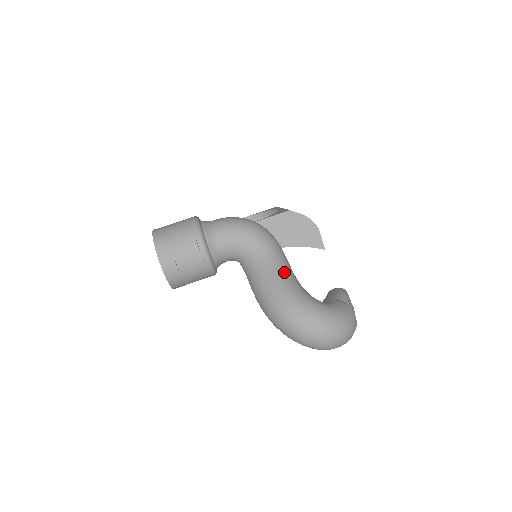
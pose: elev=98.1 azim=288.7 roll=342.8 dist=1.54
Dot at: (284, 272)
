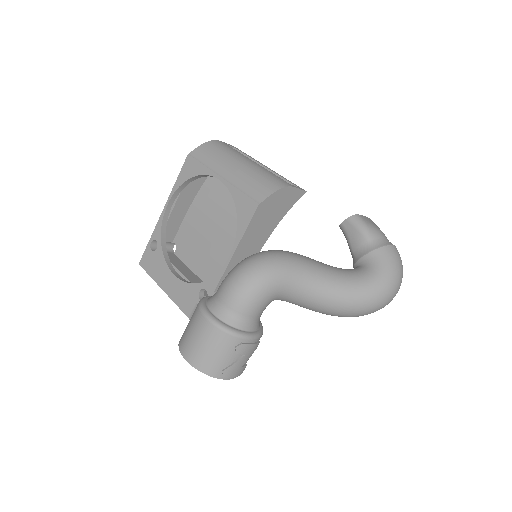
Dot at: (326, 284)
